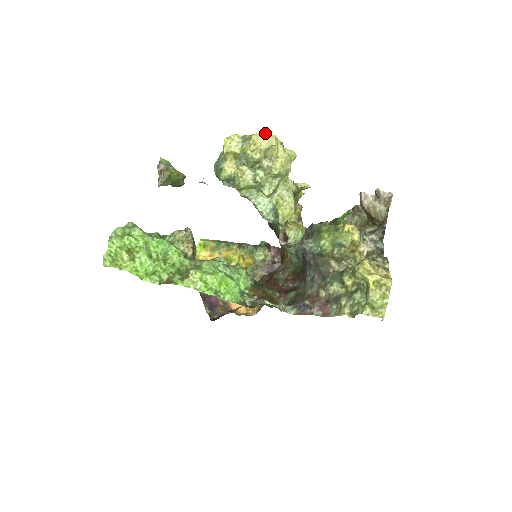
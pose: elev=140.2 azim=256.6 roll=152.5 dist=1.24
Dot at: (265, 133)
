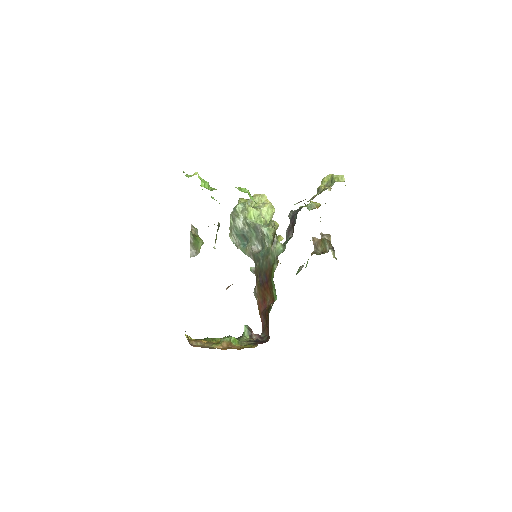
Dot at: occluded
